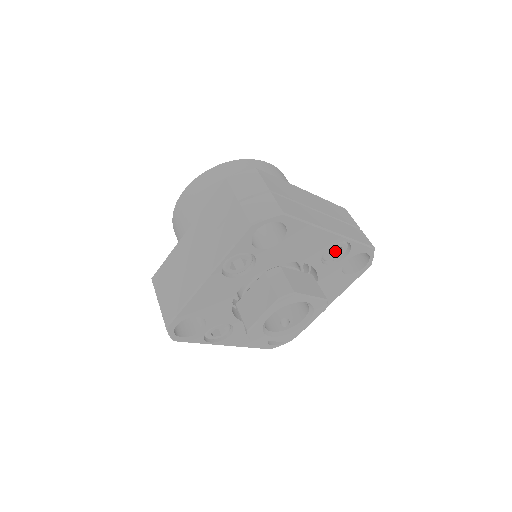
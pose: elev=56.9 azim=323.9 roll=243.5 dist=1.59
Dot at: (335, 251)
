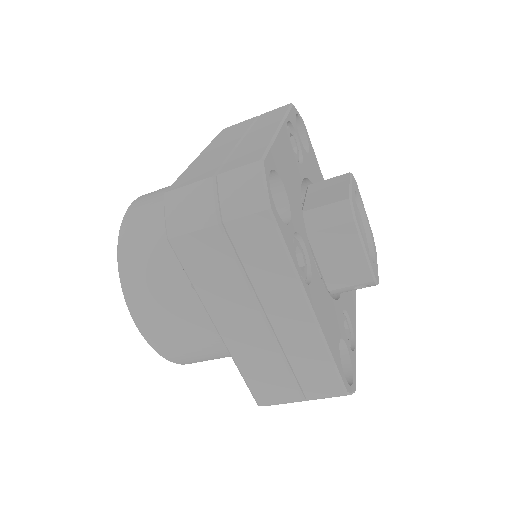
Dot at: occluded
